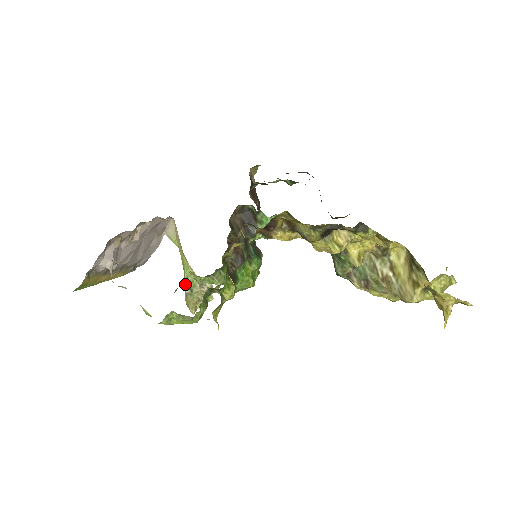
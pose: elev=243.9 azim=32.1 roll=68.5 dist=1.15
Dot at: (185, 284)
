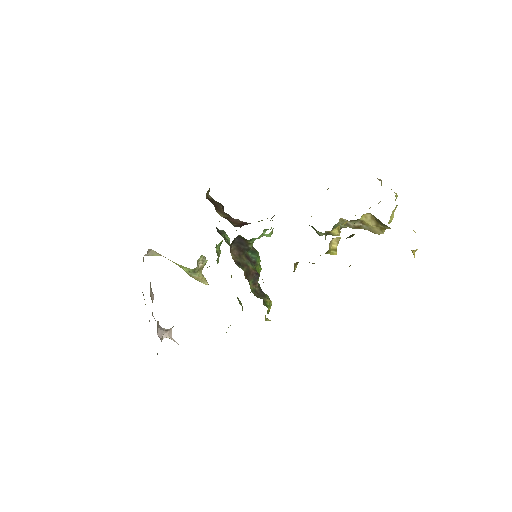
Dot at: occluded
